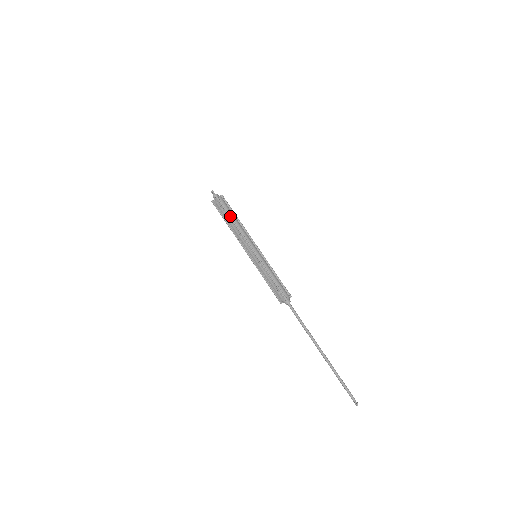
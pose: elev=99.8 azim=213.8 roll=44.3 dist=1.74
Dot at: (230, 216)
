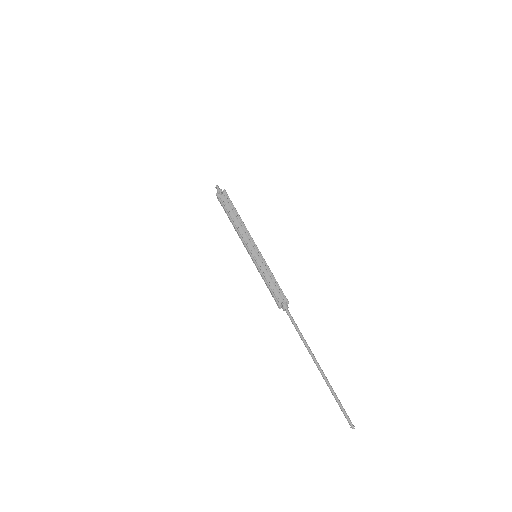
Dot at: occluded
